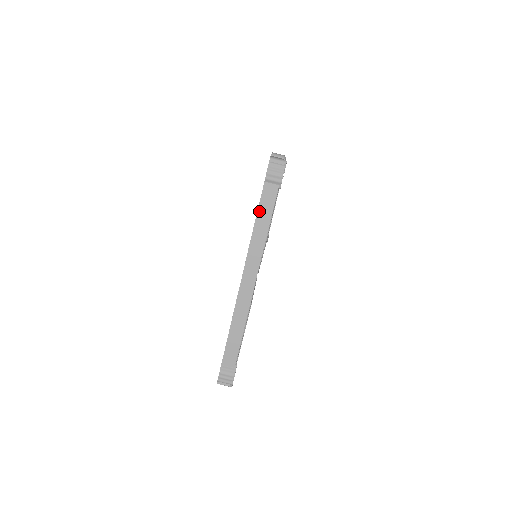
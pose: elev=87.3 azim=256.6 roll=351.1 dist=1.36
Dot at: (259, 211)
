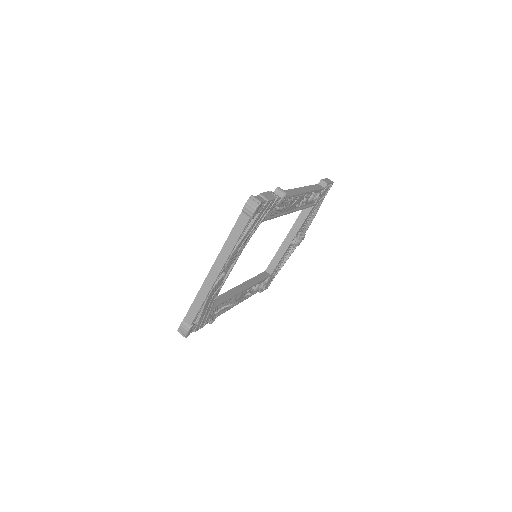
Dot at: (233, 230)
